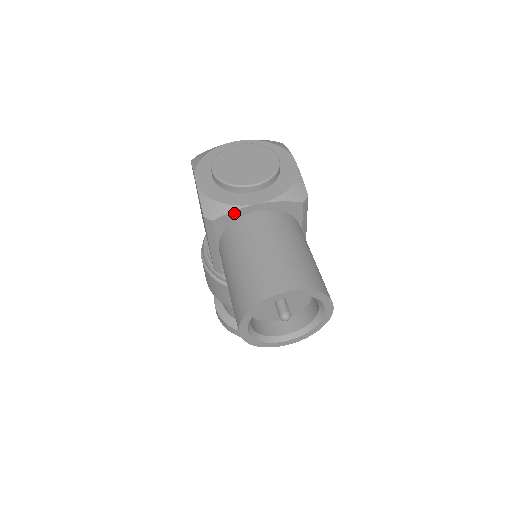
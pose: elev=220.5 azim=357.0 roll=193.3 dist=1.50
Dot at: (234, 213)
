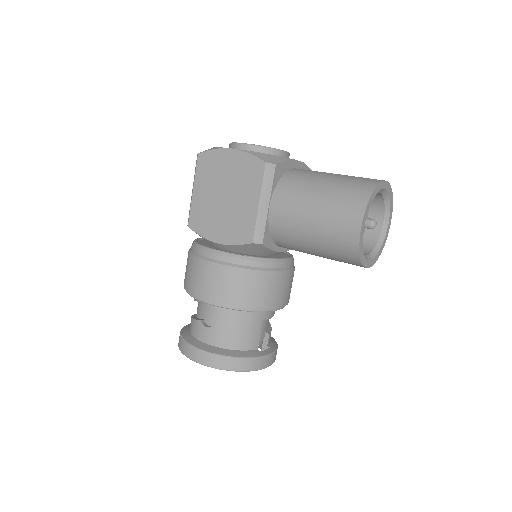
Dot at: (287, 163)
